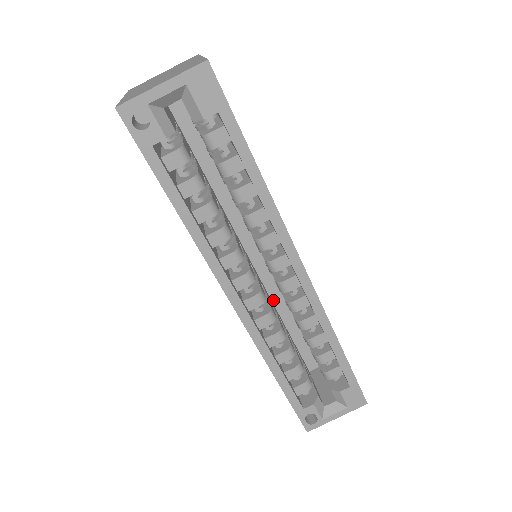
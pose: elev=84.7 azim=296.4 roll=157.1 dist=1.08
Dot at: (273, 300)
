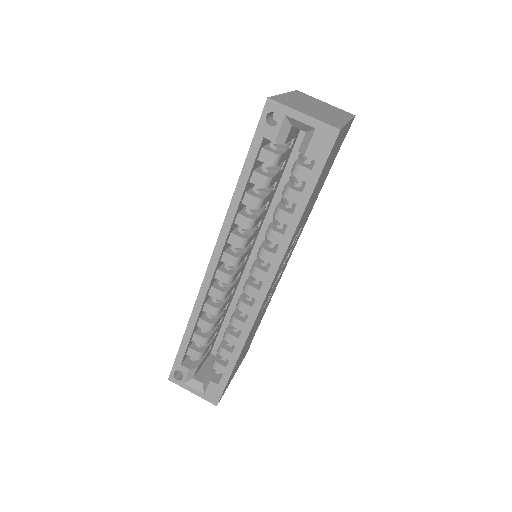
Dot at: (237, 290)
